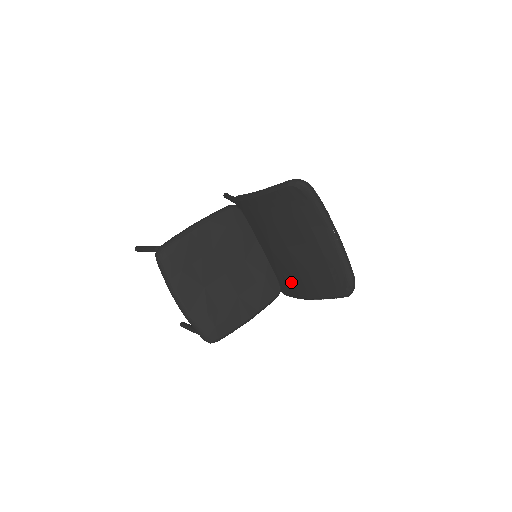
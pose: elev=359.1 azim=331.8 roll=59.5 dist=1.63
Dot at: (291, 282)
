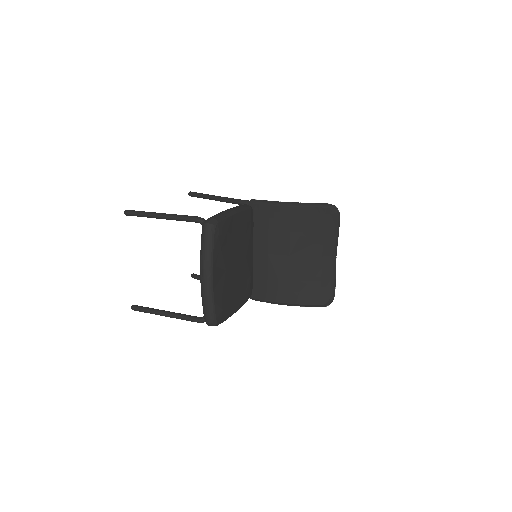
Dot at: (273, 287)
